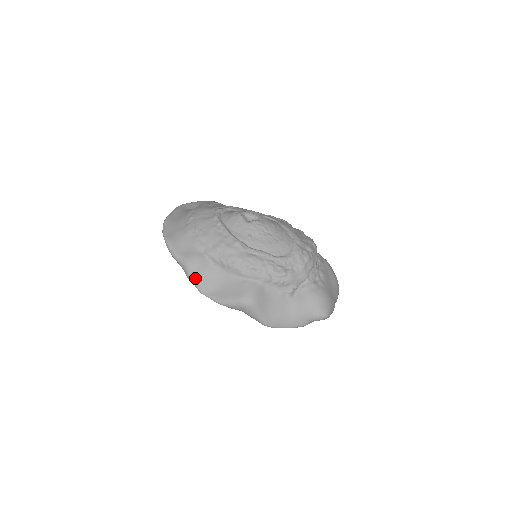
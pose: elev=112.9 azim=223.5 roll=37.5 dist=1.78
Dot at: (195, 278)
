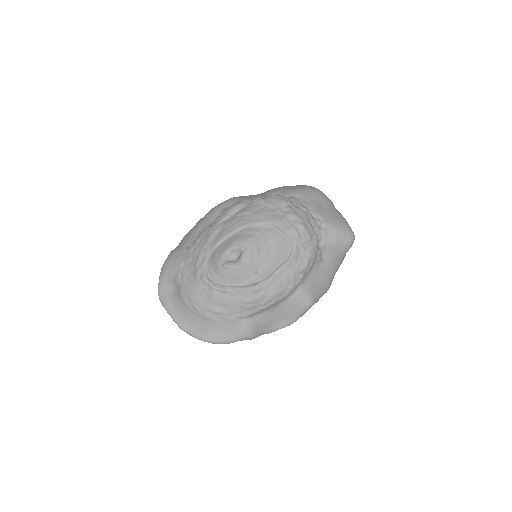
Dot at: (260, 334)
